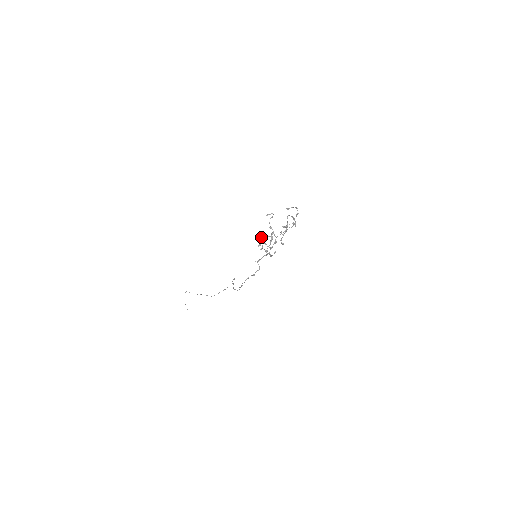
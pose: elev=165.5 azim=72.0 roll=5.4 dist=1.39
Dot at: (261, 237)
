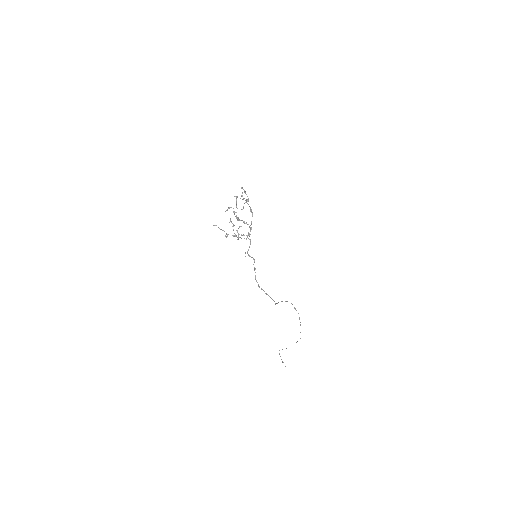
Dot at: (215, 225)
